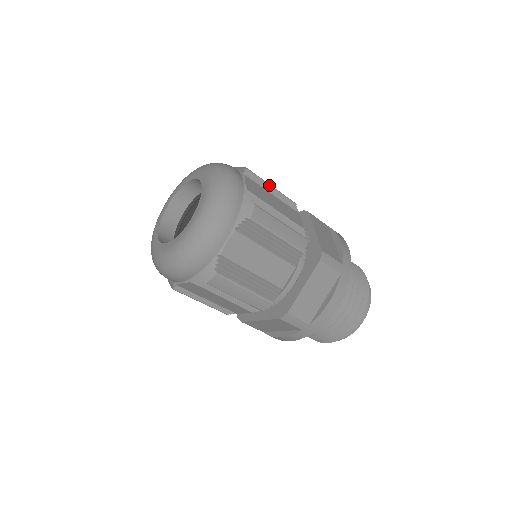
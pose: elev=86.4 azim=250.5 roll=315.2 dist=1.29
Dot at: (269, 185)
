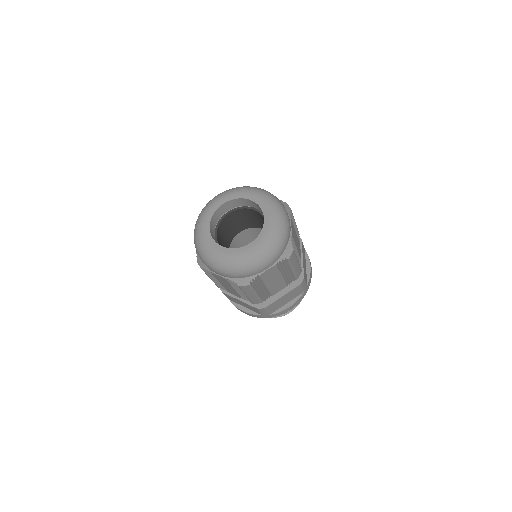
Dot at: occluded
